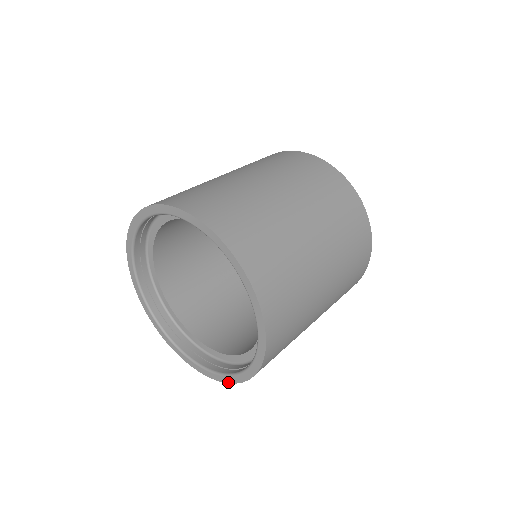
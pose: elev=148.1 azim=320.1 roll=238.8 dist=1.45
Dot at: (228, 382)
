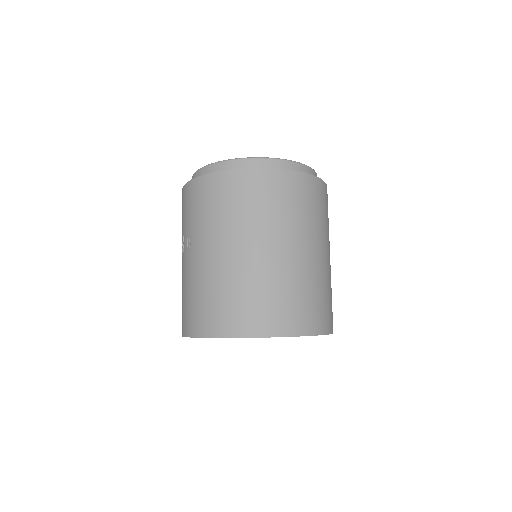
Dot at: occluded
